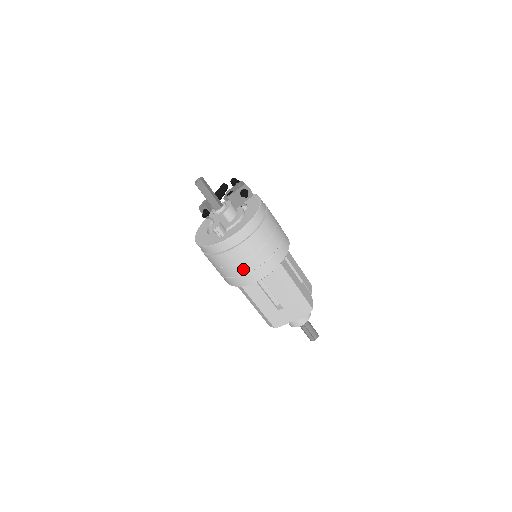
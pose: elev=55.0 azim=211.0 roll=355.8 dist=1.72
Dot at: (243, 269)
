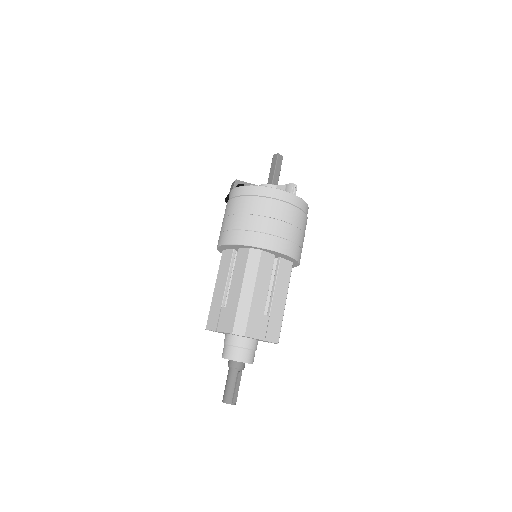
Dot at: (291, 234)
